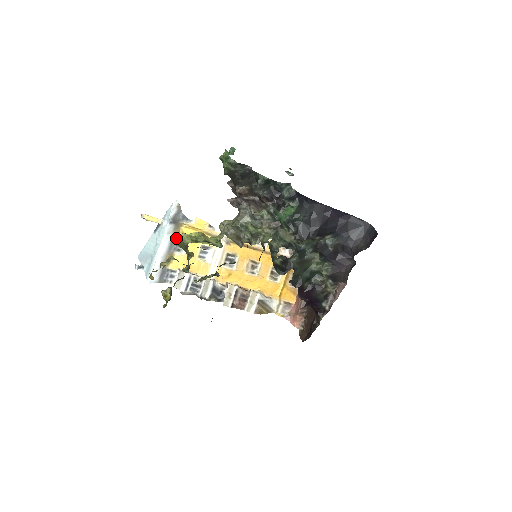
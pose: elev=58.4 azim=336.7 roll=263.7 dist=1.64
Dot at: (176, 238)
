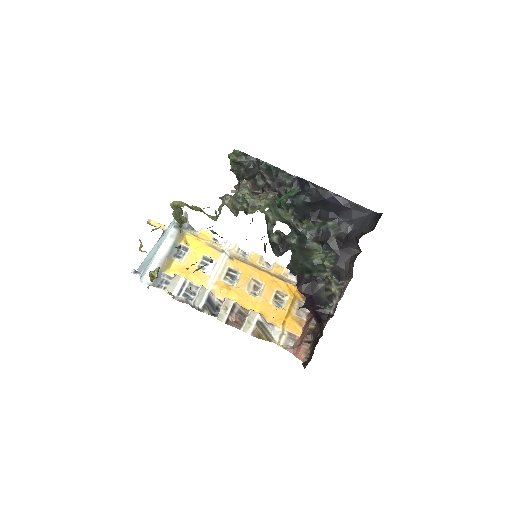
Dot at: (172, 205)
